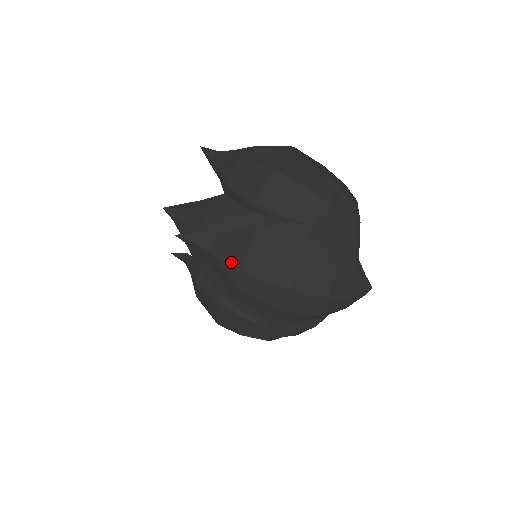
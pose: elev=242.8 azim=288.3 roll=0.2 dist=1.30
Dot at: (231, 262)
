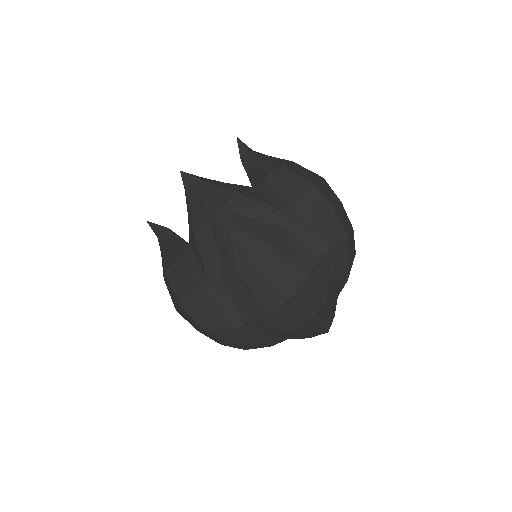
Dot at: (249, 248)
